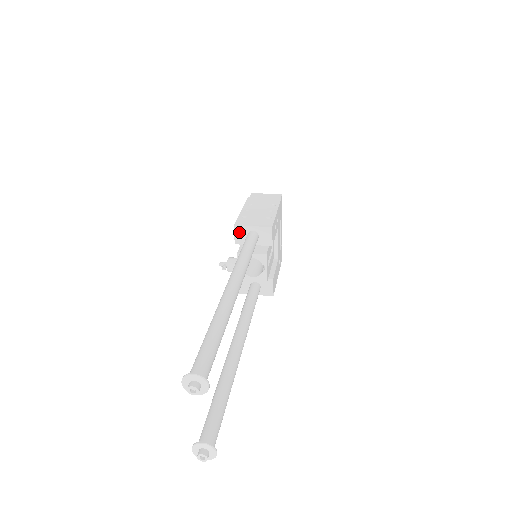
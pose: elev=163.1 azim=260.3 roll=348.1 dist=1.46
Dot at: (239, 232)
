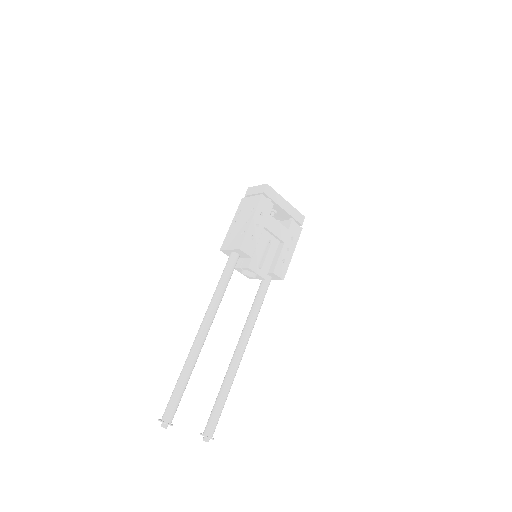
Dot at: (226, 253)
